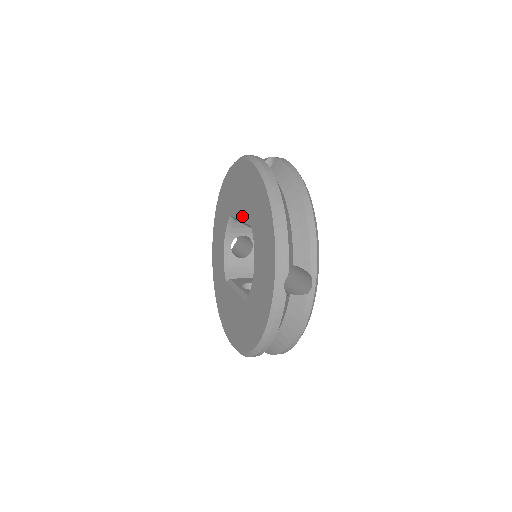
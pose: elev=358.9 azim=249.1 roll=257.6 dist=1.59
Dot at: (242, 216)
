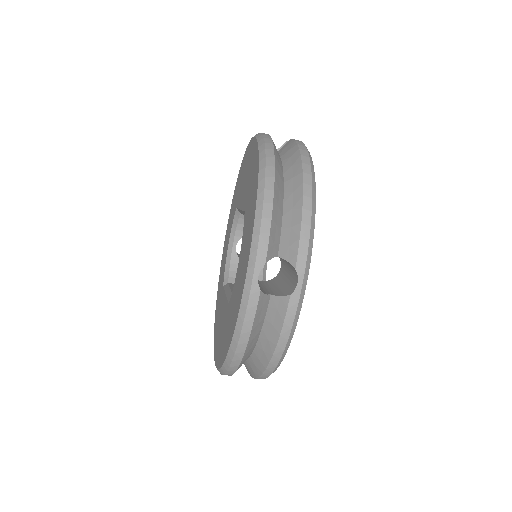
Dot at: (242, 203)
